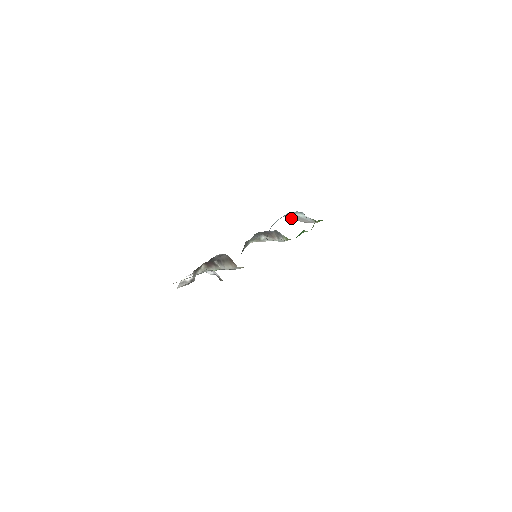
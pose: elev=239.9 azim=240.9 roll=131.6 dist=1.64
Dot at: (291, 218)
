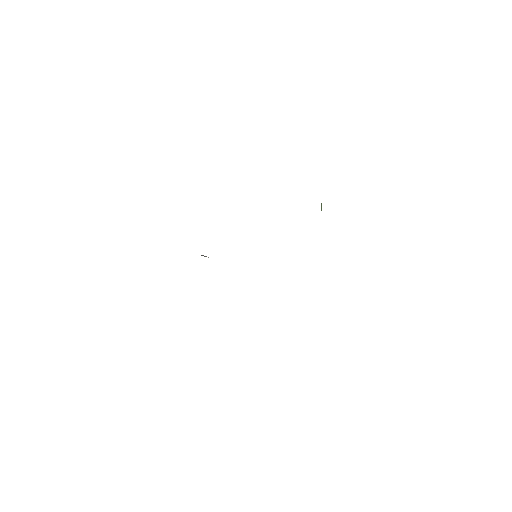
Dot at: occluded
